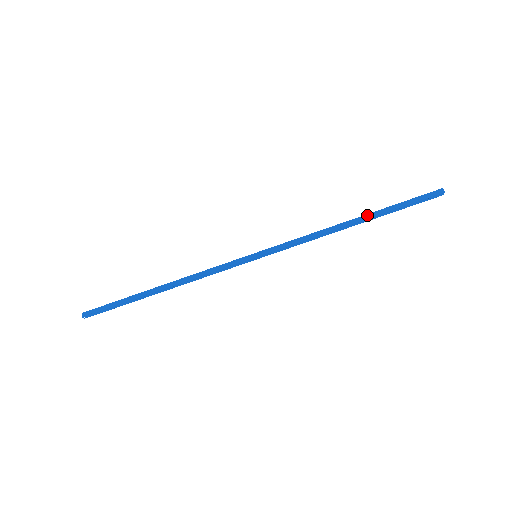
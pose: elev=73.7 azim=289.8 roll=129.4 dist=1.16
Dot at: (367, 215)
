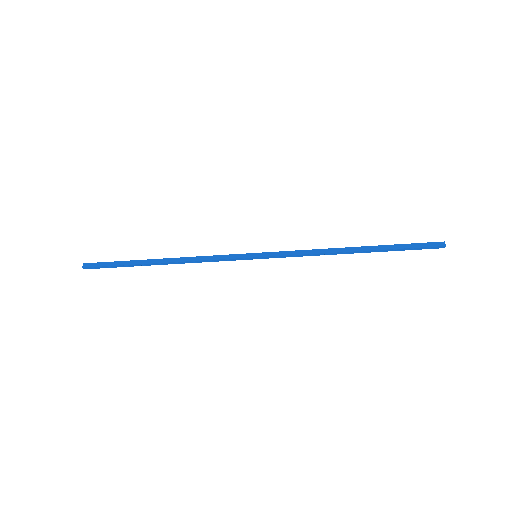
Dot at: (369, 251)
